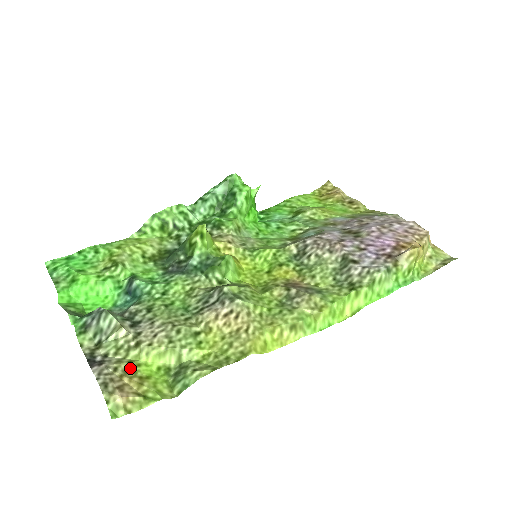
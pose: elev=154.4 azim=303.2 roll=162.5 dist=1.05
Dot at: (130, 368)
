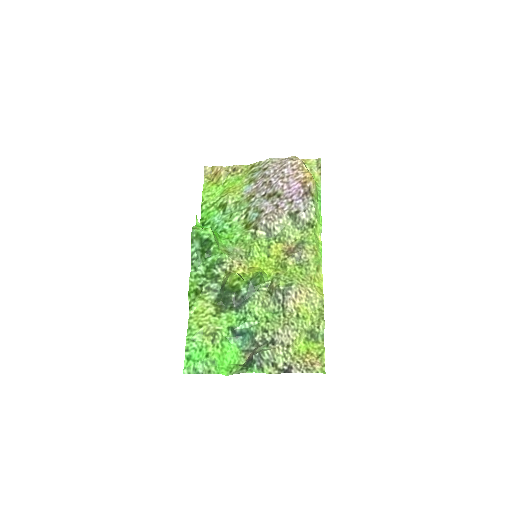
Dot at: (299, 356)
